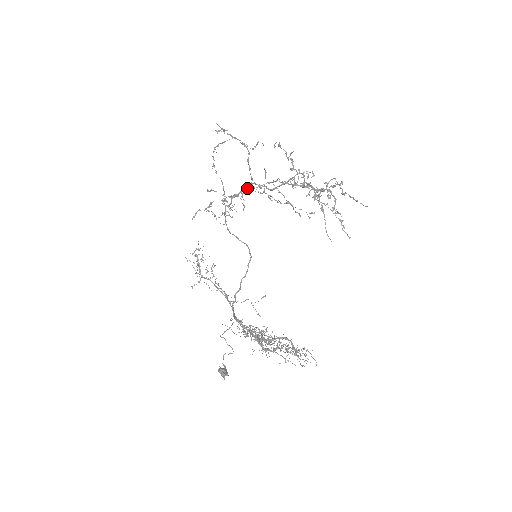
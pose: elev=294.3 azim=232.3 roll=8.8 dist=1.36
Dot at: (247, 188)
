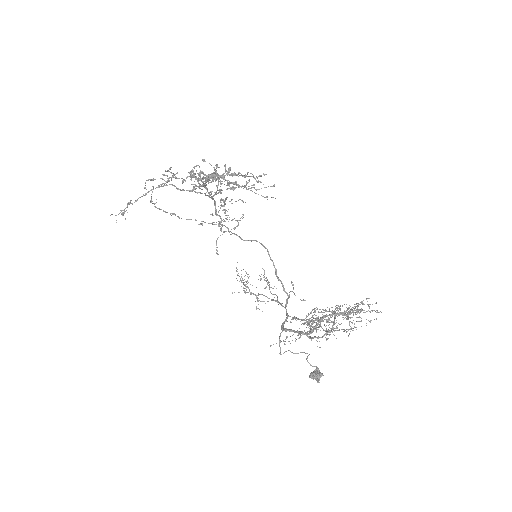
Dot at: (212, 199)
